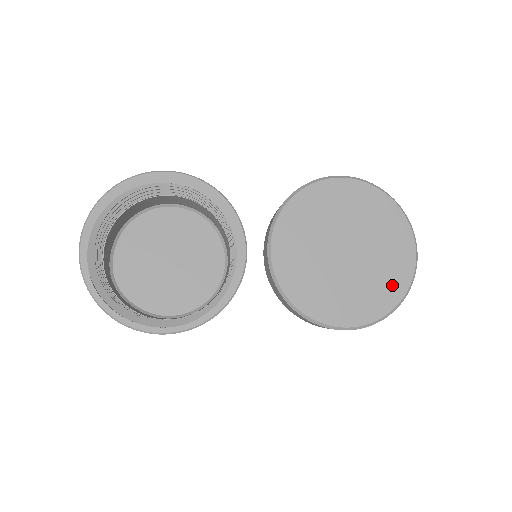
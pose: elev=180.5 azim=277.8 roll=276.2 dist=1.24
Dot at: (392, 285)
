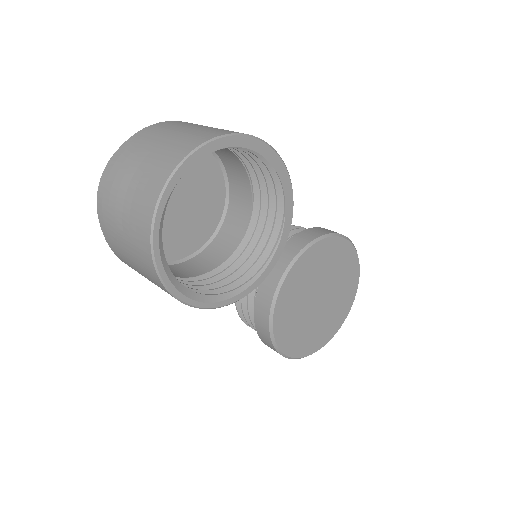
Dot at: (323, 337)
